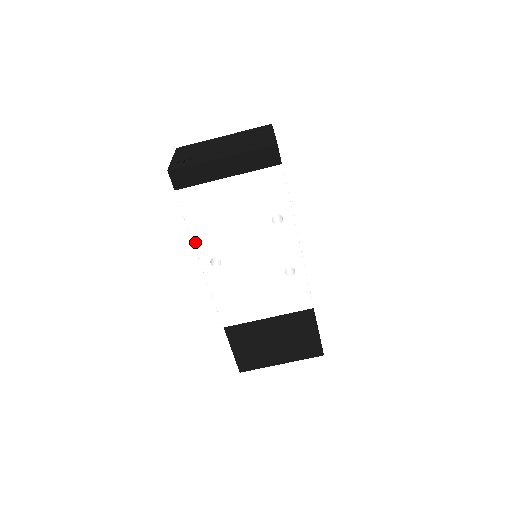
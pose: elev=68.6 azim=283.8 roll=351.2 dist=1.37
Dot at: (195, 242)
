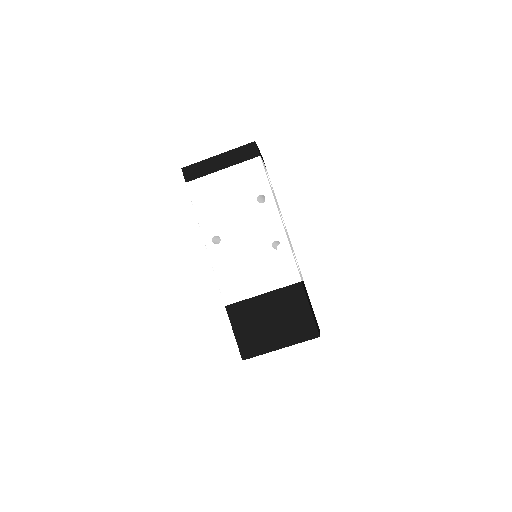
Dot at: (200, 223)
